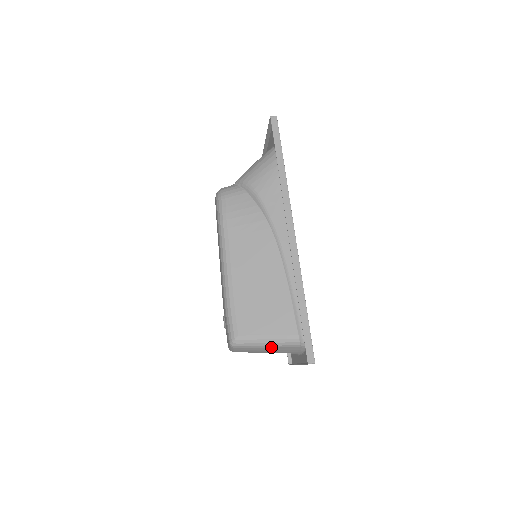
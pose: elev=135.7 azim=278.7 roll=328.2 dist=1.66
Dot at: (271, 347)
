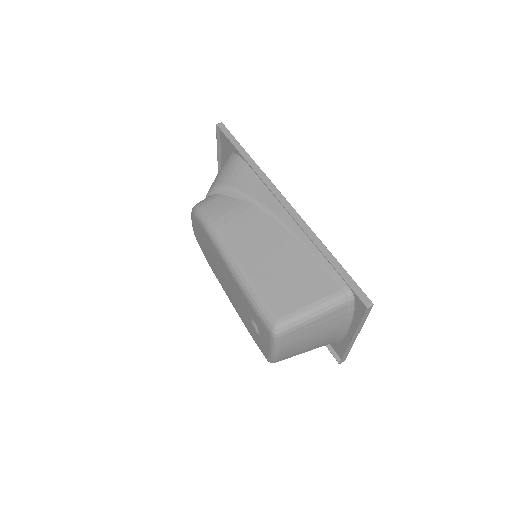
Dot at: (318, 318)
